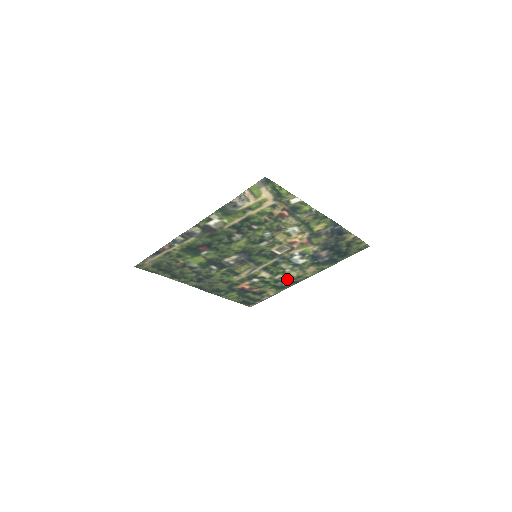
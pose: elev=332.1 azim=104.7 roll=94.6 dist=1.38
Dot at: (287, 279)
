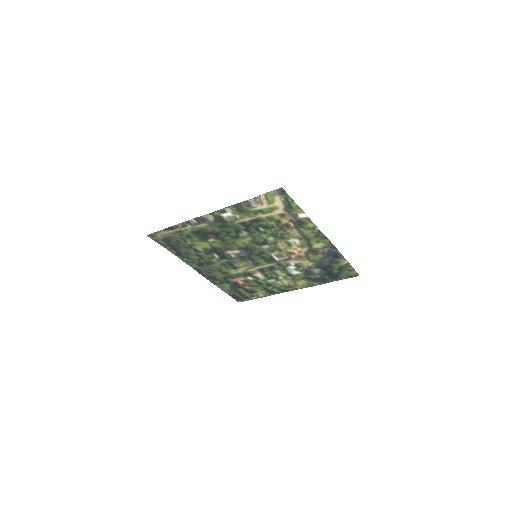
Dot at: (278, 285)
